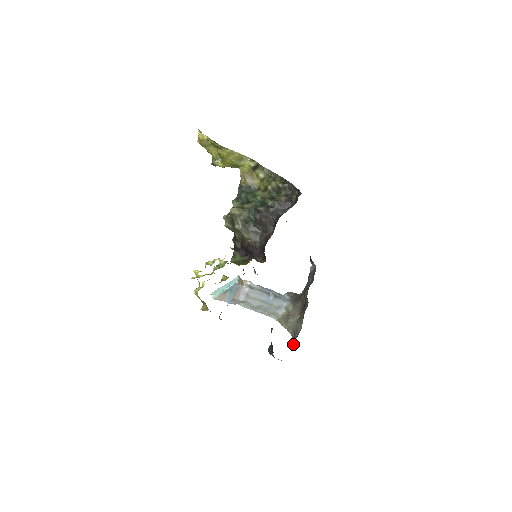
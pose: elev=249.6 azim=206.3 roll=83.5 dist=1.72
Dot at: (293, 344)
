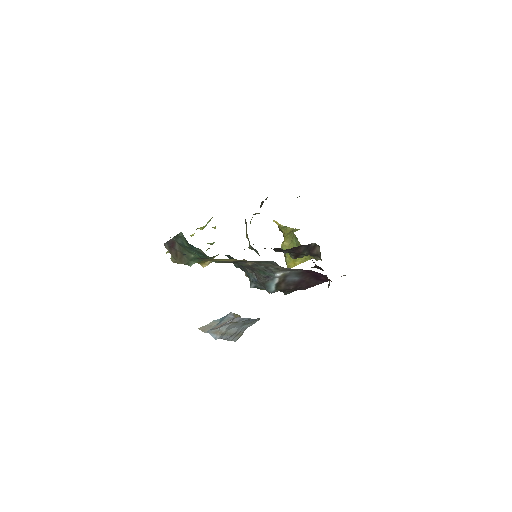
Dot at: occluded
